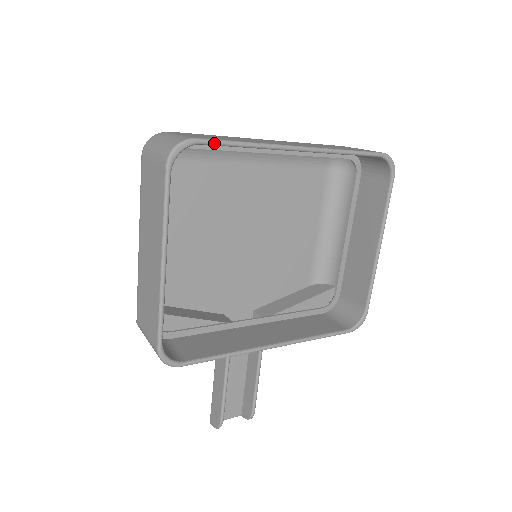
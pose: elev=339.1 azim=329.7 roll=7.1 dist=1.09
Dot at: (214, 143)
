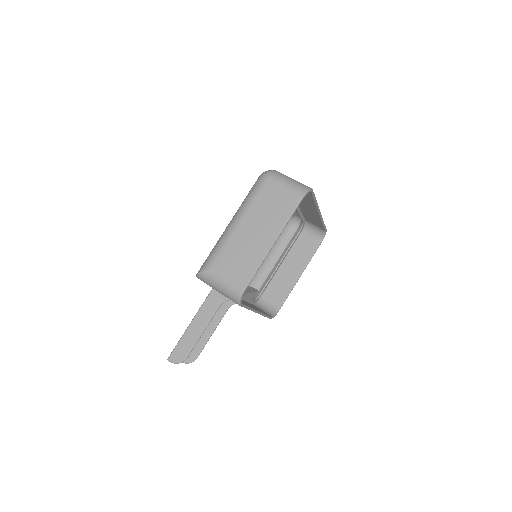
Dot at: (314, 195)
